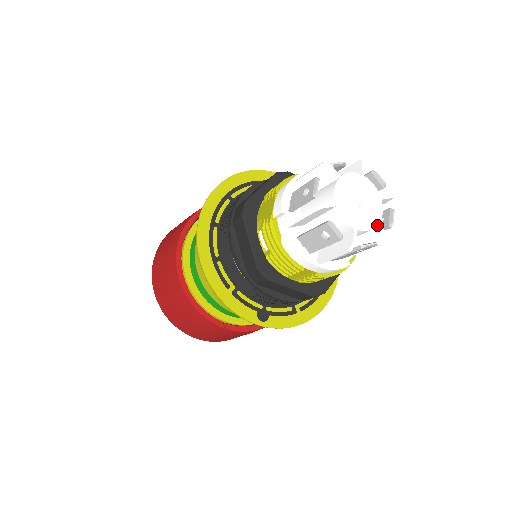
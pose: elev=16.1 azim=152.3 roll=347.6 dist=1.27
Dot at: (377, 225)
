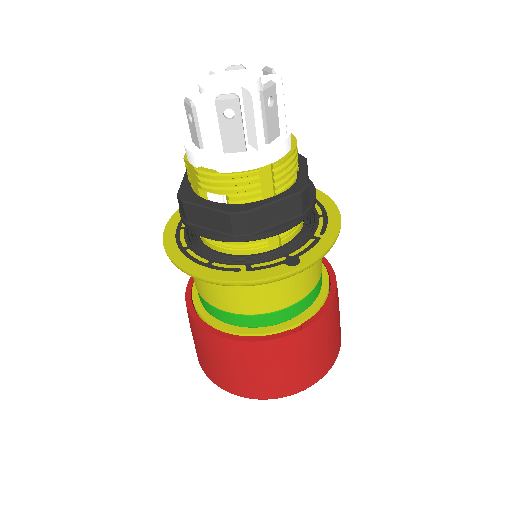
Dot at: (260, 77)
